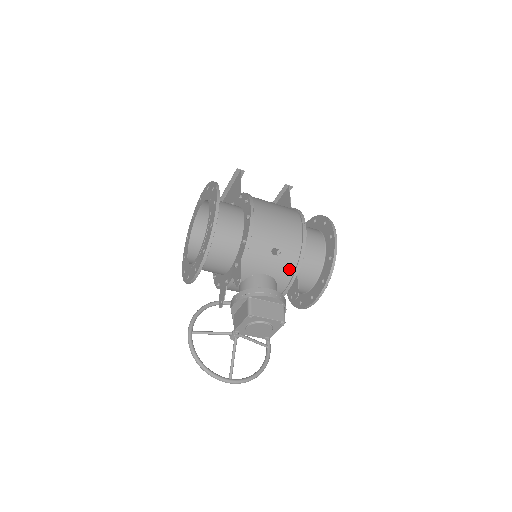
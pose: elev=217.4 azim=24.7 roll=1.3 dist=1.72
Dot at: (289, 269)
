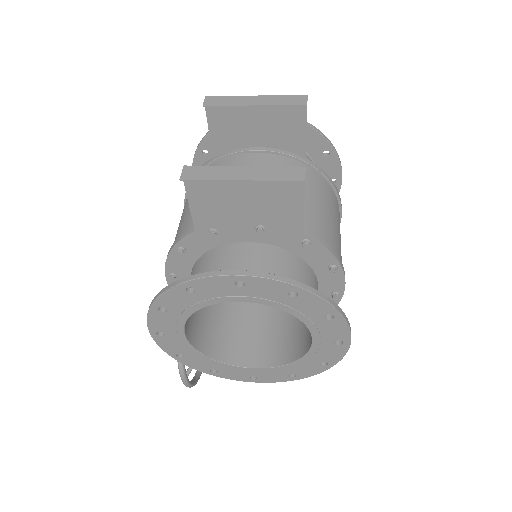
Dot at: occluded
